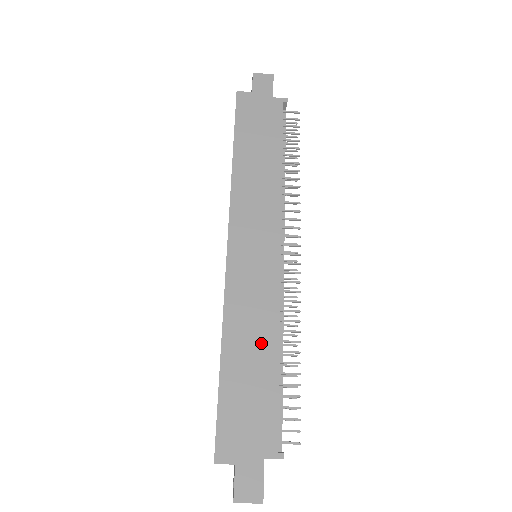
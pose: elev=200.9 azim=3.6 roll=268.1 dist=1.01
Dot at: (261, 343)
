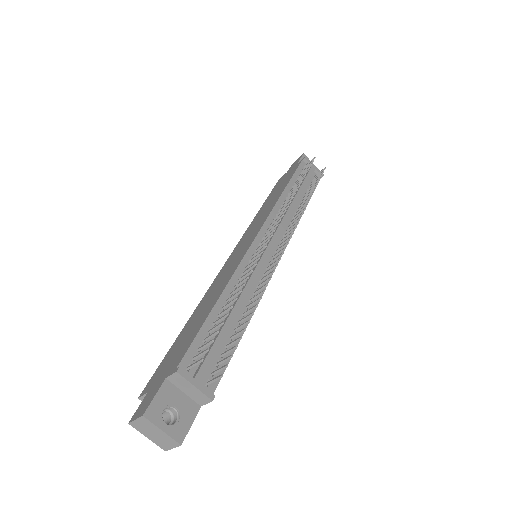
Dot at: (213, 298)
